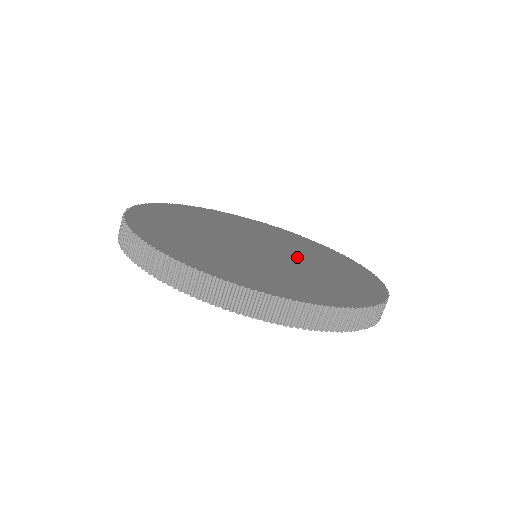
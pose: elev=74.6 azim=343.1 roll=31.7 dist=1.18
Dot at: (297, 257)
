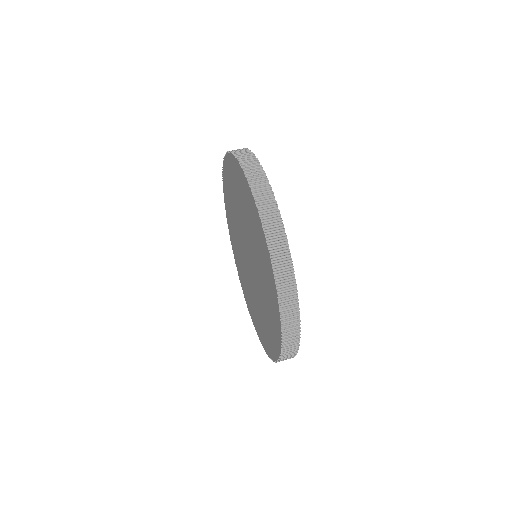
Dot at: occluded
